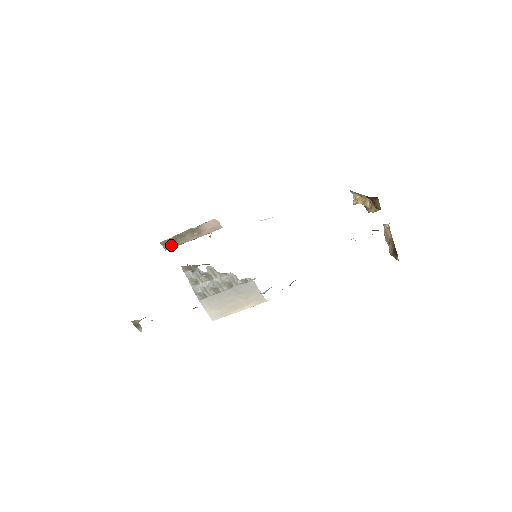
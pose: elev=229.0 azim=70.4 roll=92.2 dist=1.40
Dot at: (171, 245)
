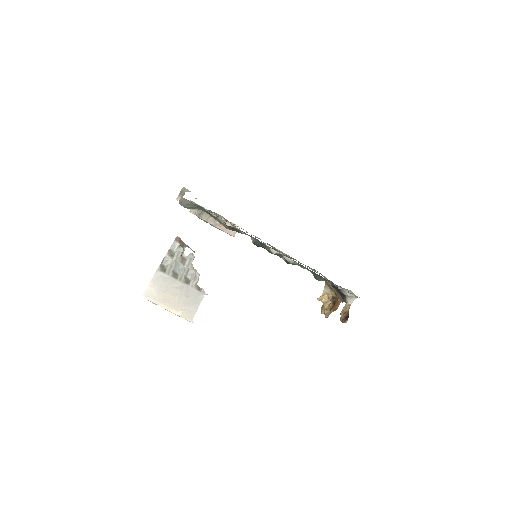
Dot at: (197, 213)
